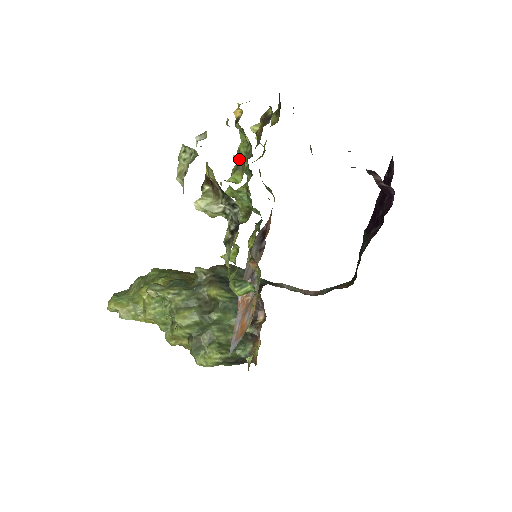
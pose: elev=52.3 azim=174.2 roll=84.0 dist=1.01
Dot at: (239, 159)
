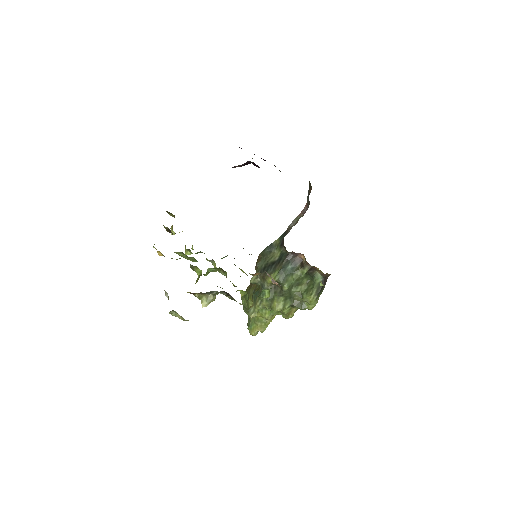
Dot at: occluded
